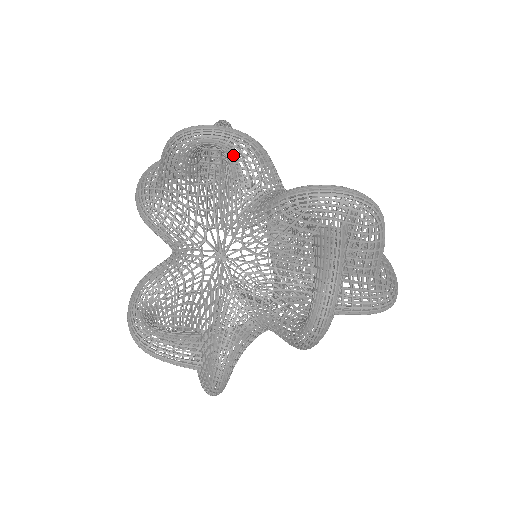
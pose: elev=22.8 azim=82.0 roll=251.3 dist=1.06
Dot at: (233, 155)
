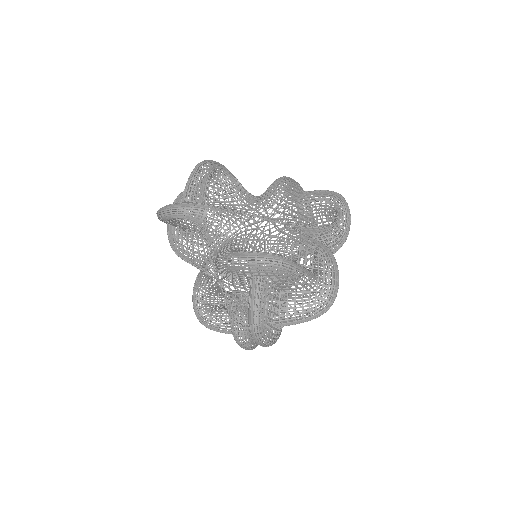
Dot at: (192, 223)
